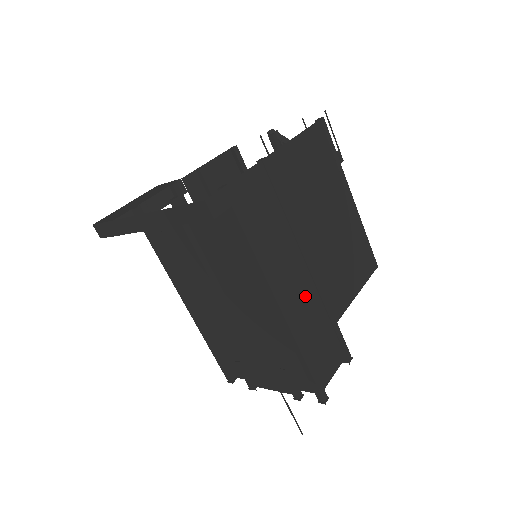
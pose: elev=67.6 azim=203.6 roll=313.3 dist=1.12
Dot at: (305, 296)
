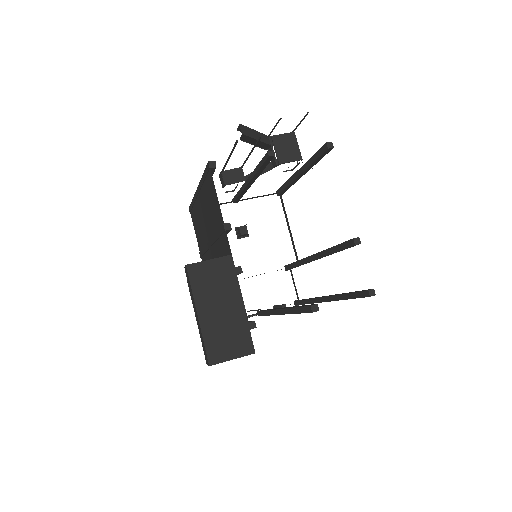
Dot at: occluded
